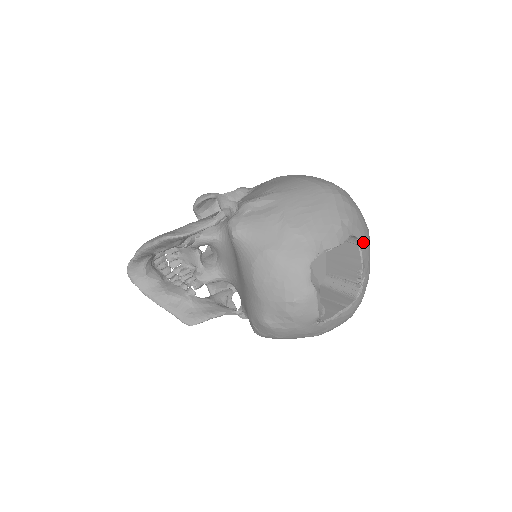
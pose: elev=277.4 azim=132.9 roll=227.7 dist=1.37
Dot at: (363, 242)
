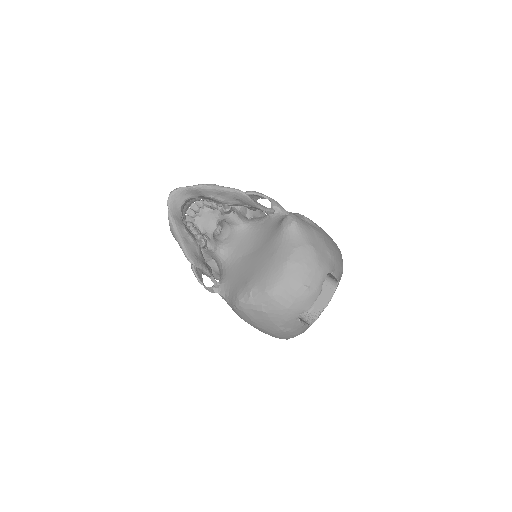
Dot at: (334, 292)
